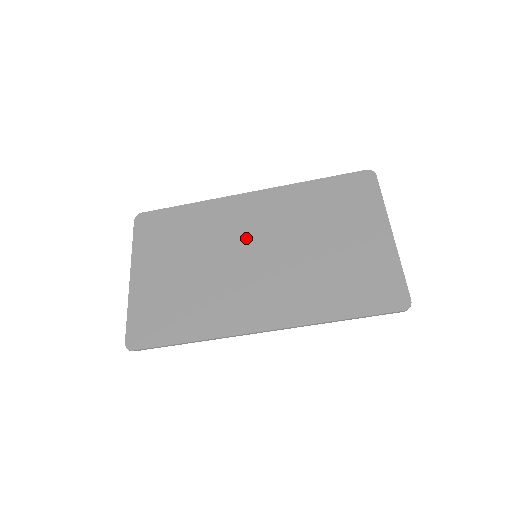
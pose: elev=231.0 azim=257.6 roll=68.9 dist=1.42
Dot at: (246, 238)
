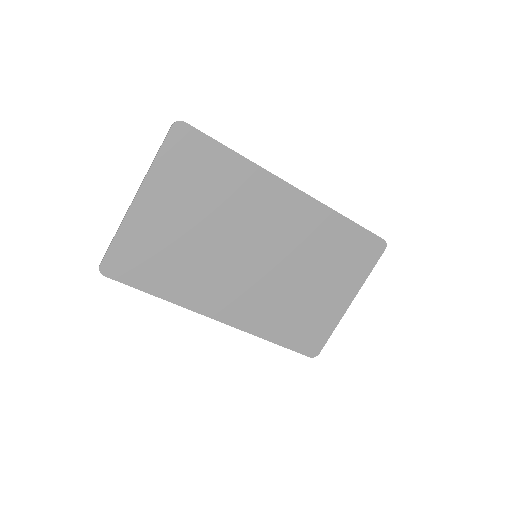
Dot at: (261, 235)
